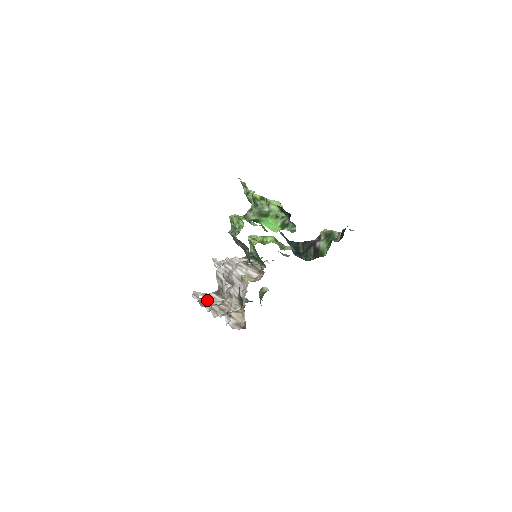
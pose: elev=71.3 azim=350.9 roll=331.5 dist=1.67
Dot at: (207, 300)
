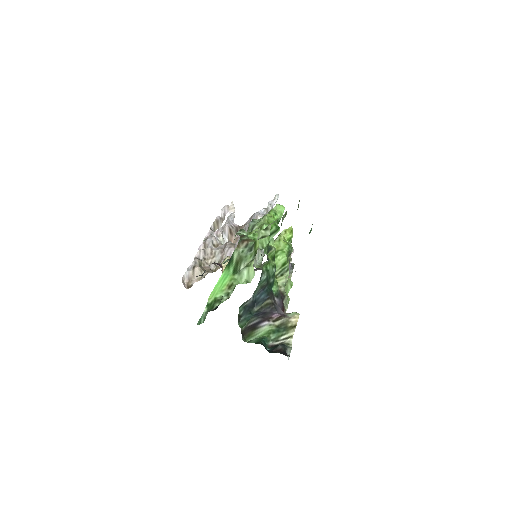
Dot at: occluded
